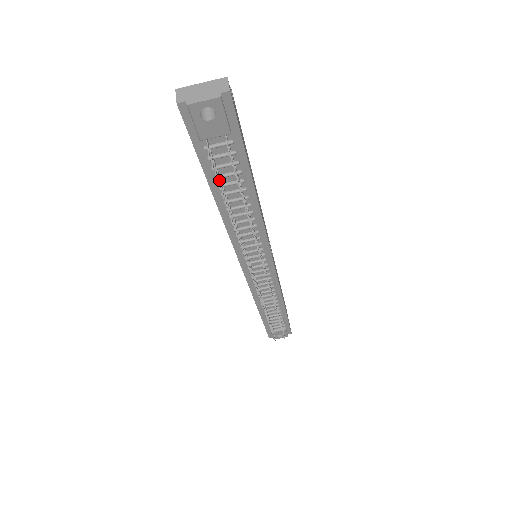
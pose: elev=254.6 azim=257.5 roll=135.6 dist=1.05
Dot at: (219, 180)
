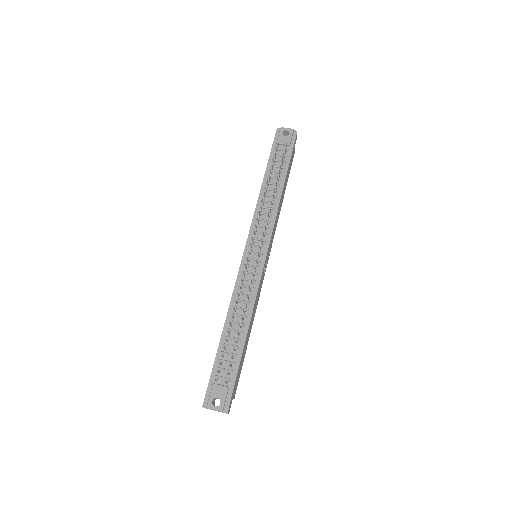
Dot at: (274, 160)
